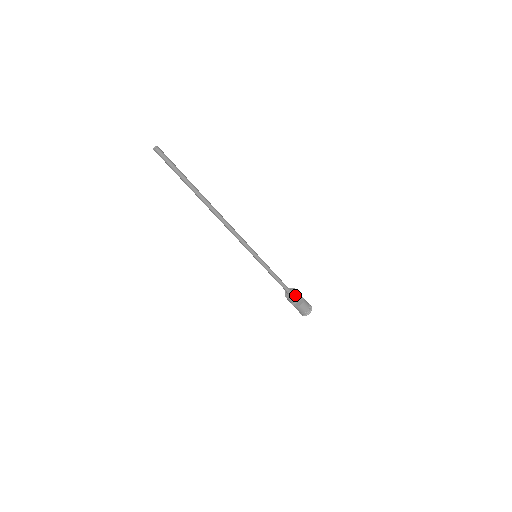
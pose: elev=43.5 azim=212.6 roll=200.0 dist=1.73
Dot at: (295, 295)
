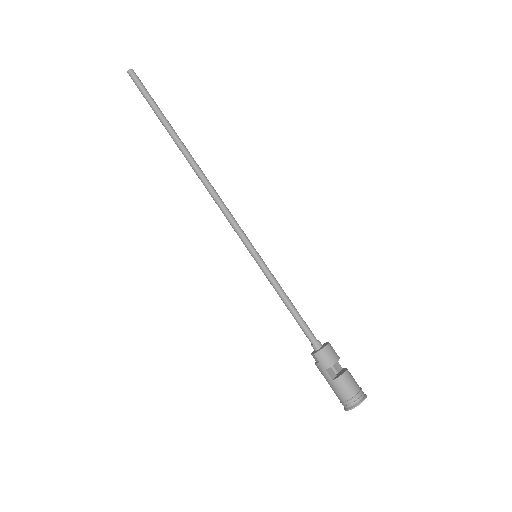
Dot at: (330, 346)
